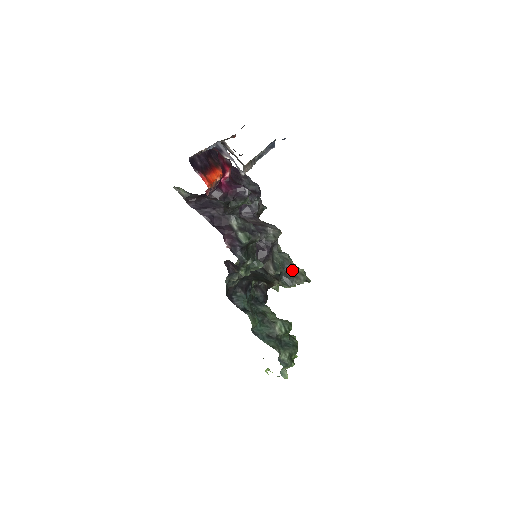
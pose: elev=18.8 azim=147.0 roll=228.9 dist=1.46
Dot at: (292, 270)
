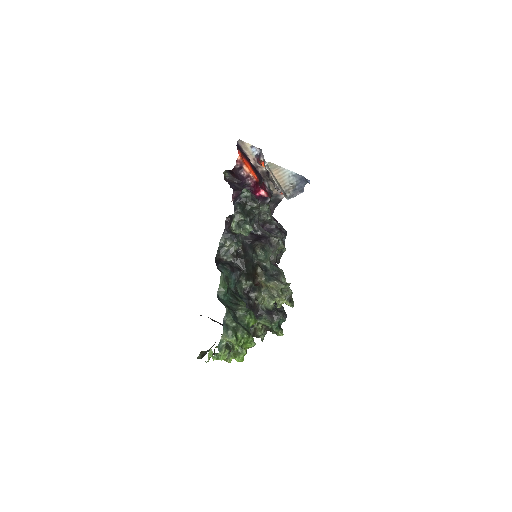
Dot at: (279, 276)
